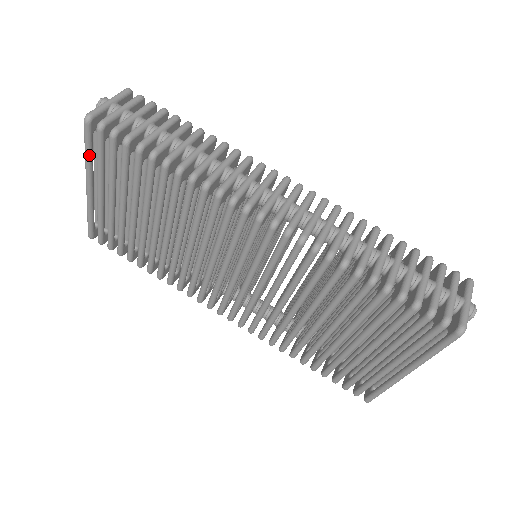
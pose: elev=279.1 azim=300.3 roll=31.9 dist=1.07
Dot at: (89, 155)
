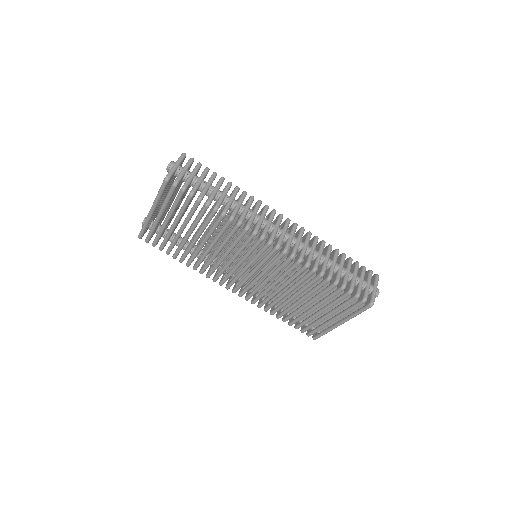
Dot at: (160, 197)
